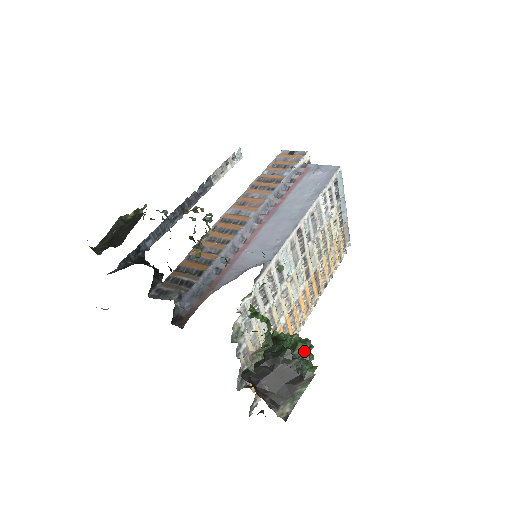
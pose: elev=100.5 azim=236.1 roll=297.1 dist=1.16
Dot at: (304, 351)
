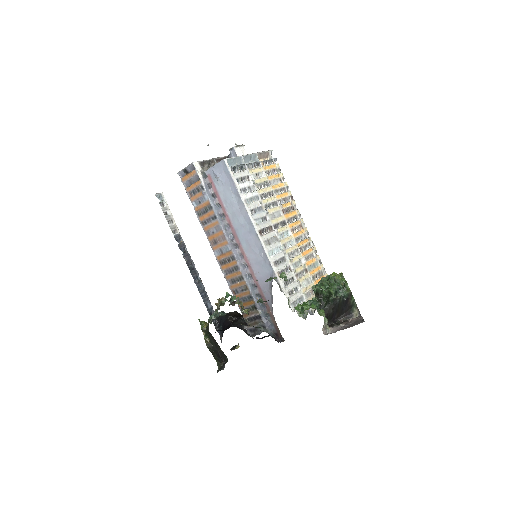
Dot at: (336, 290)
